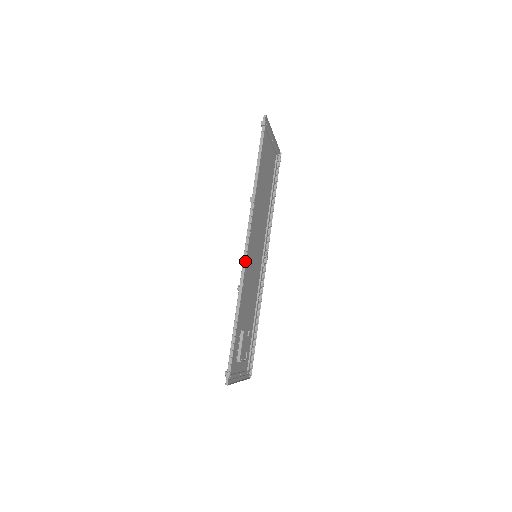
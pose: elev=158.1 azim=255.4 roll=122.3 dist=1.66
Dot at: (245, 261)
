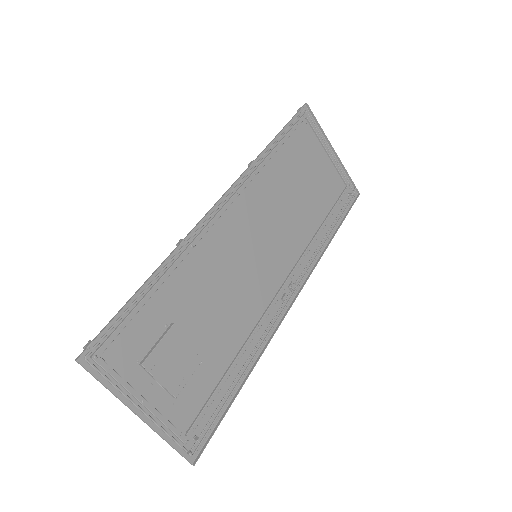
Dot at: (210, 221)
